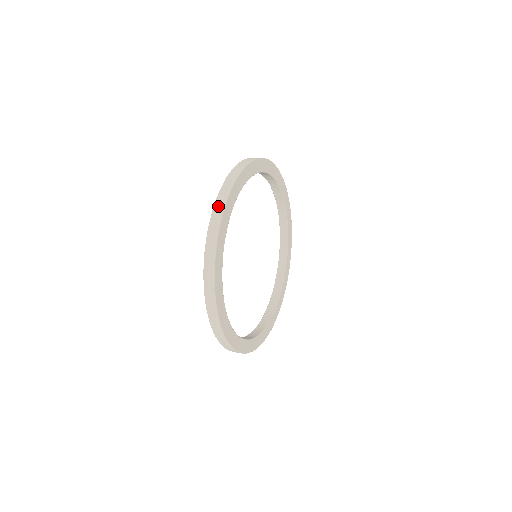
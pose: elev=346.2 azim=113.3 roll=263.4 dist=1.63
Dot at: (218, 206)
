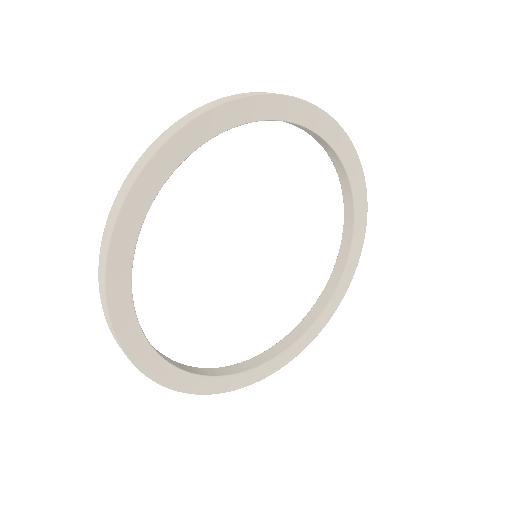
Dot at: (234, 96)
